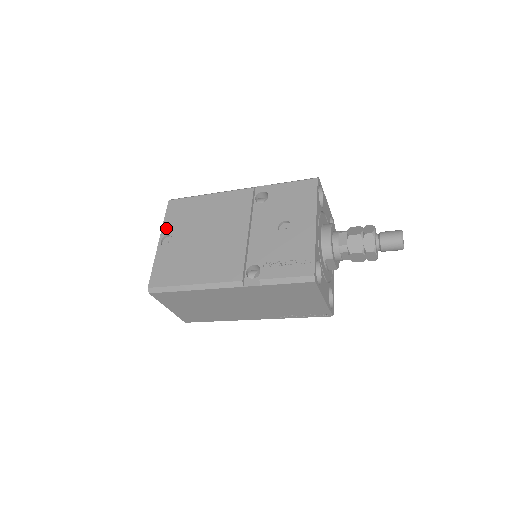
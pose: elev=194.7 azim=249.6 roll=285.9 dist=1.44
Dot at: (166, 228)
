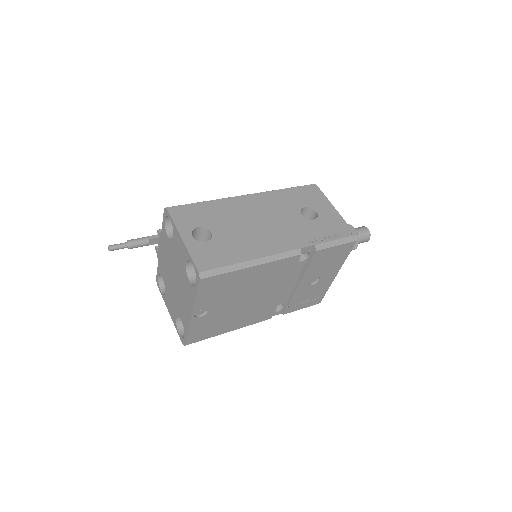
Dot at: (200, 305)
